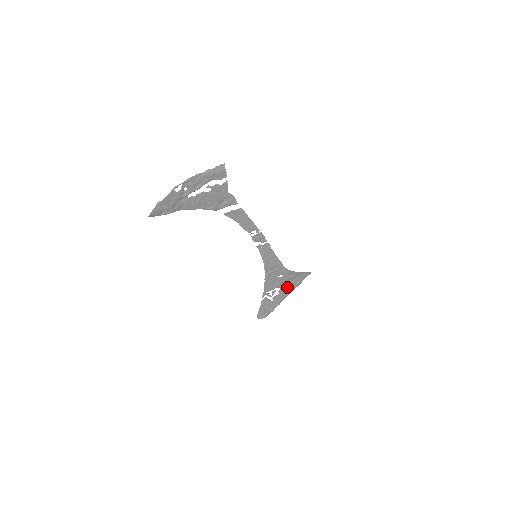
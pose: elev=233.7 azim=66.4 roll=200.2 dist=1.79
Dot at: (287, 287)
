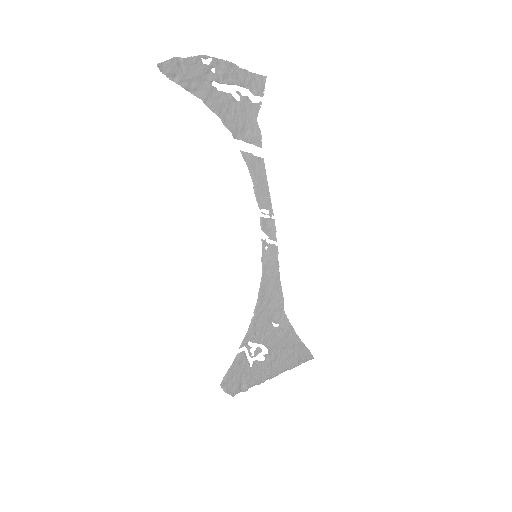
Dot at: (277, 358)
